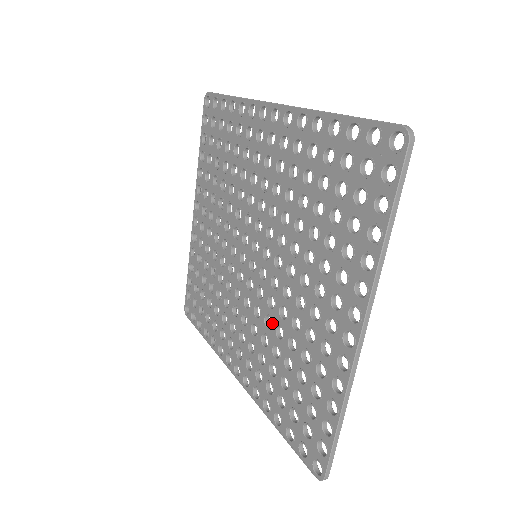
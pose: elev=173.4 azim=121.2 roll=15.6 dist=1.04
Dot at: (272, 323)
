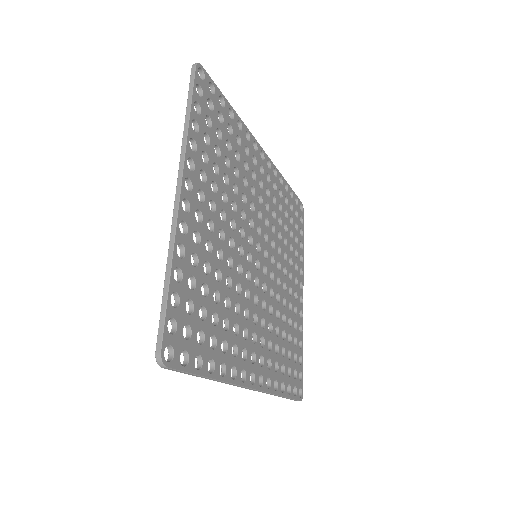
Dot at: occluded
